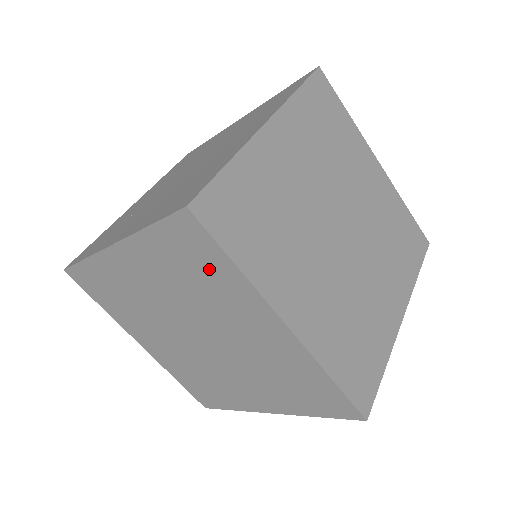
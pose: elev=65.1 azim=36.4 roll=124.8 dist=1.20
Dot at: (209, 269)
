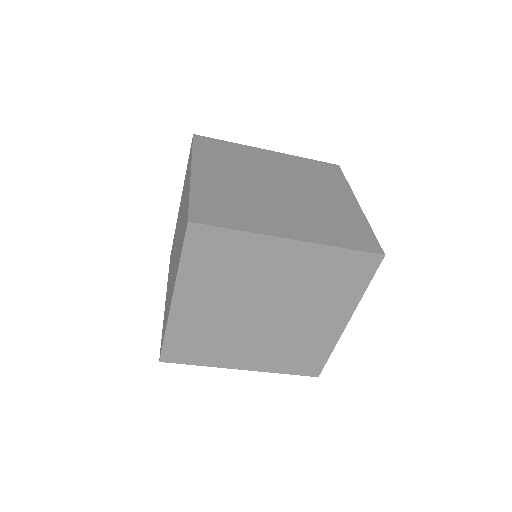
Dot at: occluded
